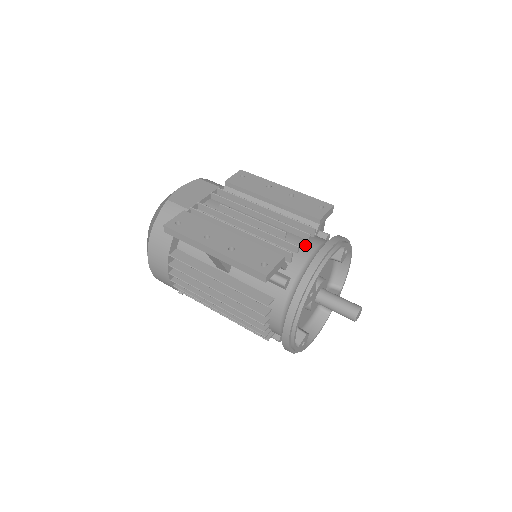
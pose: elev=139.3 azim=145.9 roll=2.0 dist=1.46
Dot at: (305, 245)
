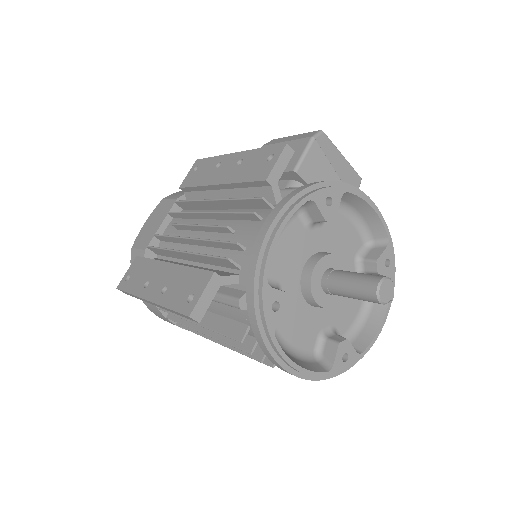
Dot at: (254, 232)
